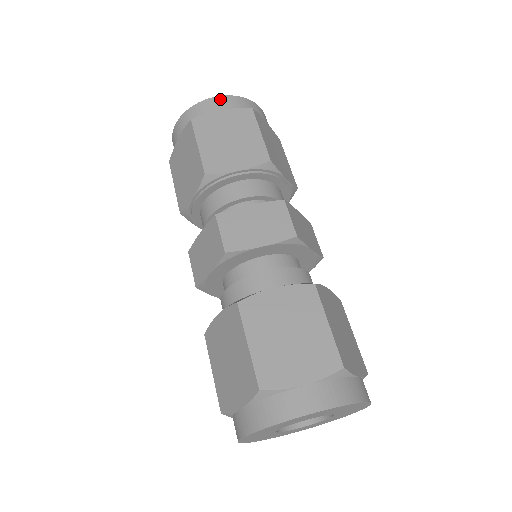
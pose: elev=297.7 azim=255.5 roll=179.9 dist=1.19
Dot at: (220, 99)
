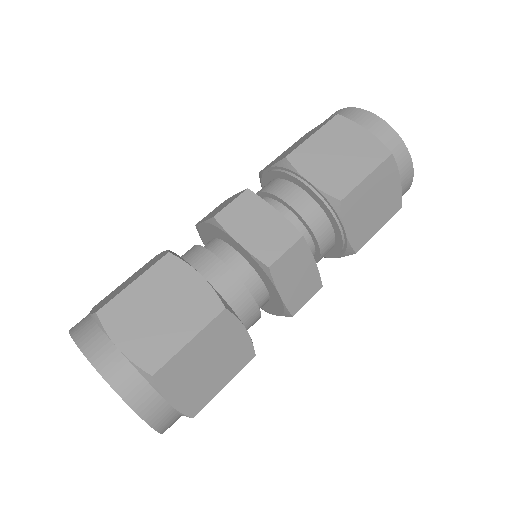
Dot at: (380, 122)
